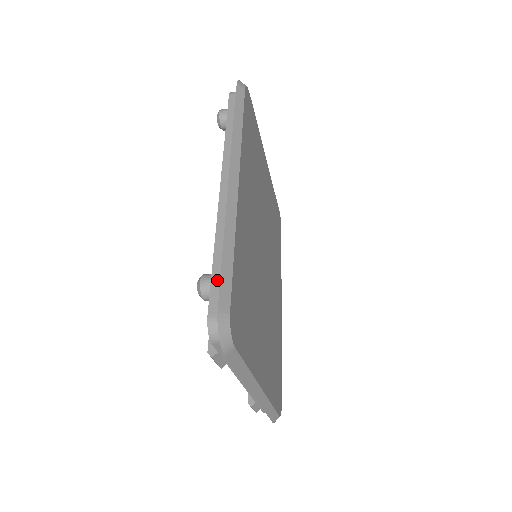
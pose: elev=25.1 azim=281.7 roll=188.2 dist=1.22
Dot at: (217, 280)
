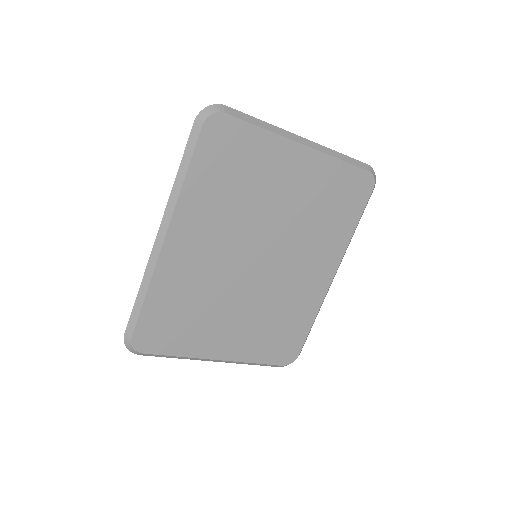
Dot at: occluded
